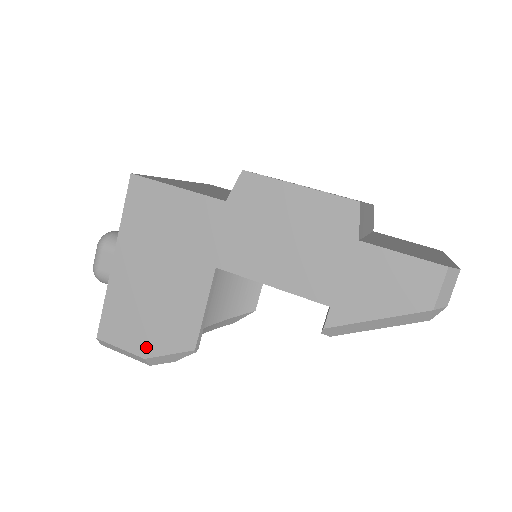
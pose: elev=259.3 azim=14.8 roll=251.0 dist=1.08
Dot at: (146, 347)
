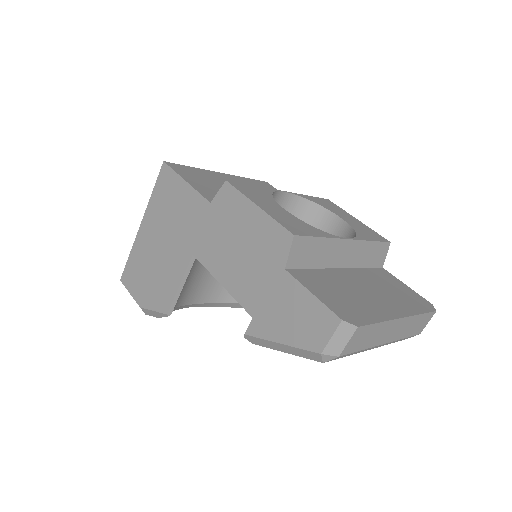
Dot at: (143, 299)
